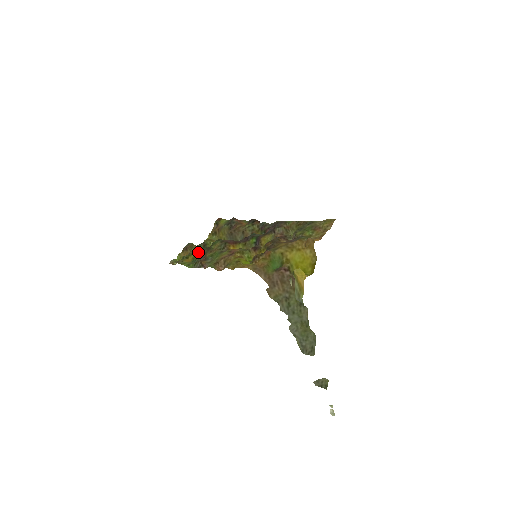
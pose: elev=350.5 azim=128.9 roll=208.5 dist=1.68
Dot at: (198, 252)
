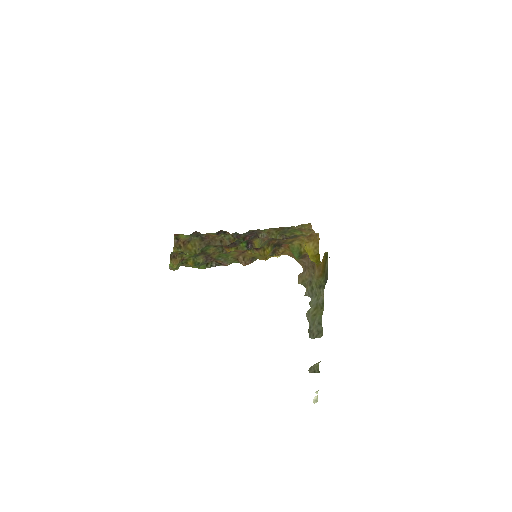
Dot at: (196, 256)
